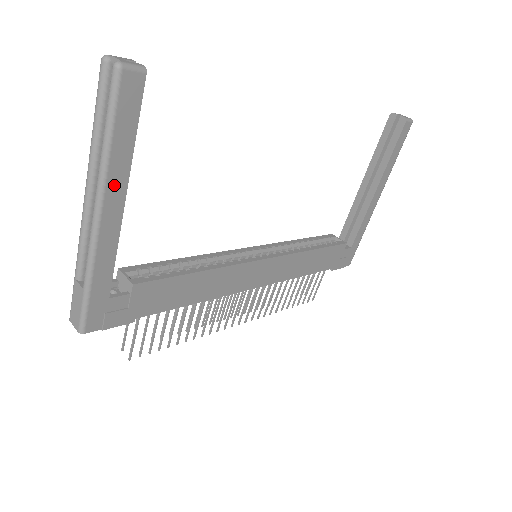
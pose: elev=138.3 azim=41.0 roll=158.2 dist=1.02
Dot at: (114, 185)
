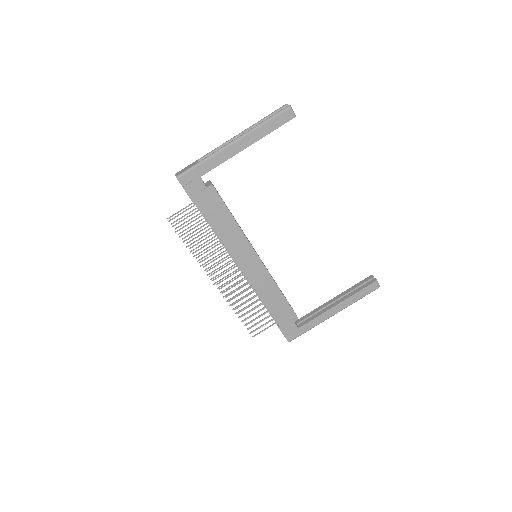
Dot at: (250, 138)
